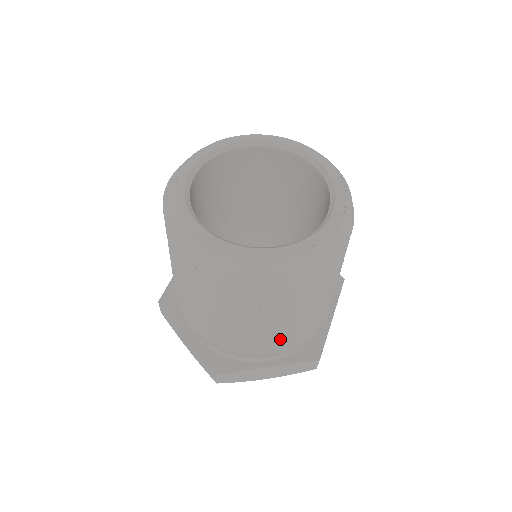
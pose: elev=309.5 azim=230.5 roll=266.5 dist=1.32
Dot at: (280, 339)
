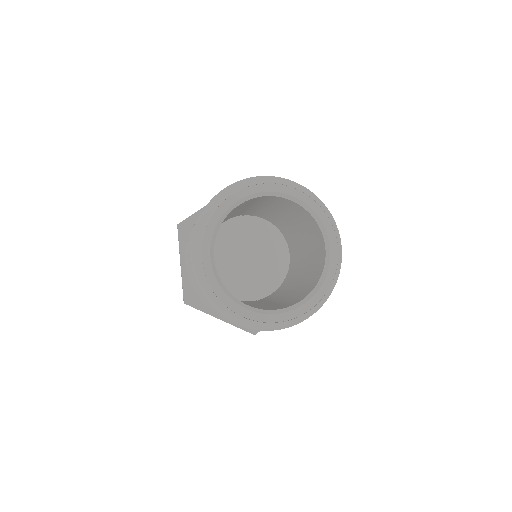
Dot at: occluded
